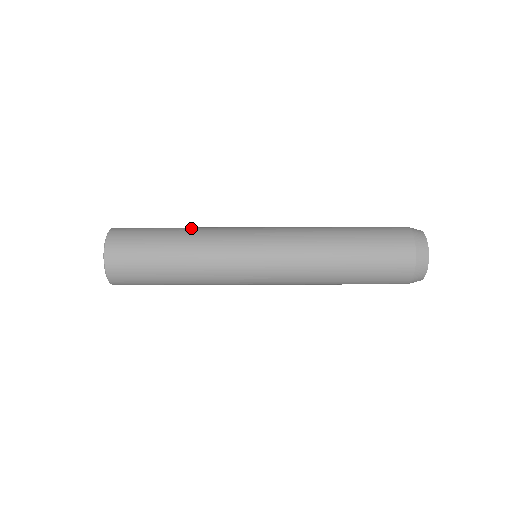
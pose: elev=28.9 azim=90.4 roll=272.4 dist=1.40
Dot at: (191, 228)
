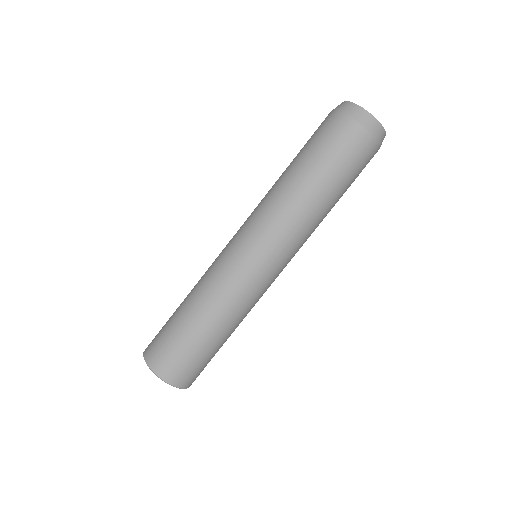
Dot at: occluded
